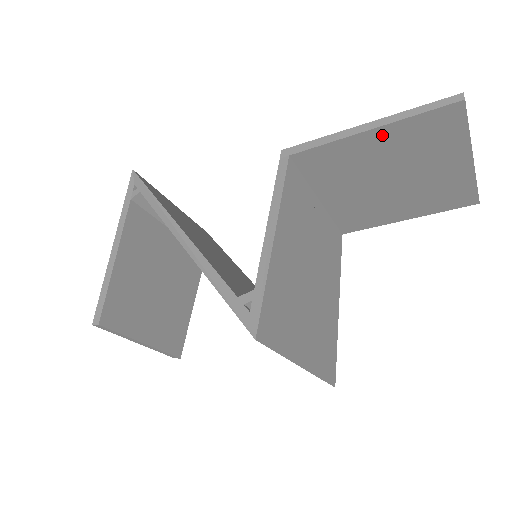
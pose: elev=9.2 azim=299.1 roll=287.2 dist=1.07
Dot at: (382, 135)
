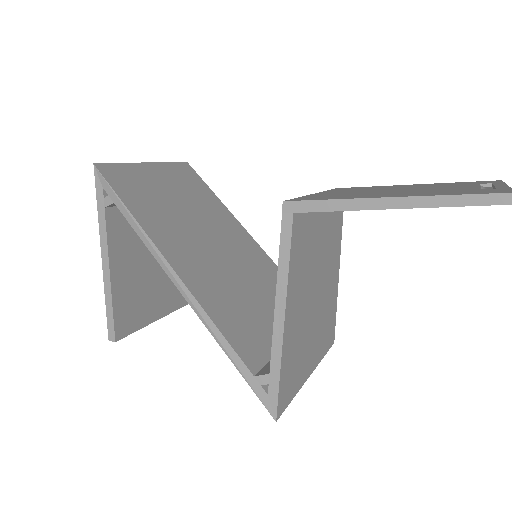
Dot at: occluded
